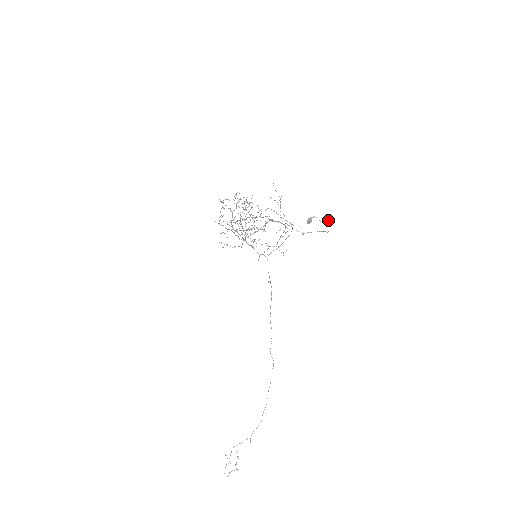
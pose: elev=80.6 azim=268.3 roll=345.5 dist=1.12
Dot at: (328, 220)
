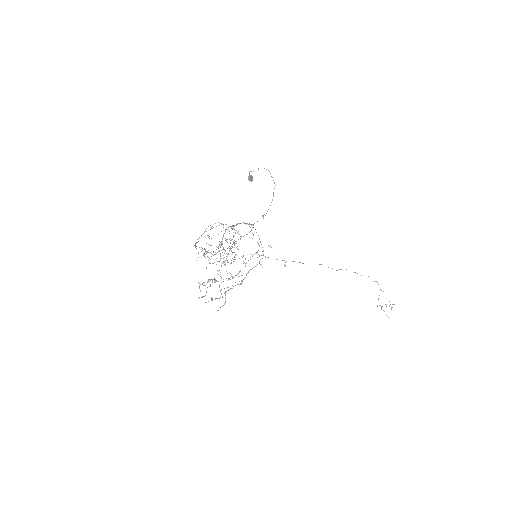
Dot at: occluded
